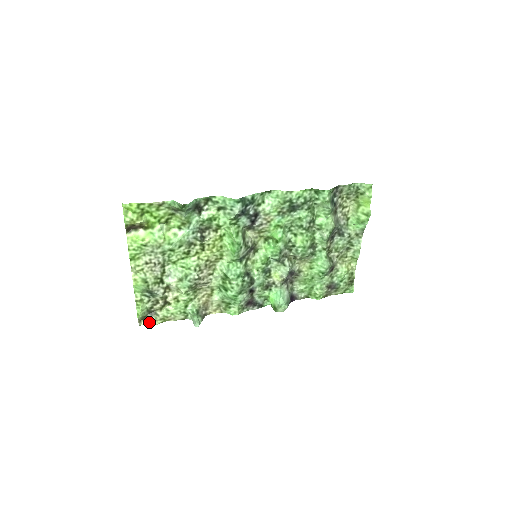
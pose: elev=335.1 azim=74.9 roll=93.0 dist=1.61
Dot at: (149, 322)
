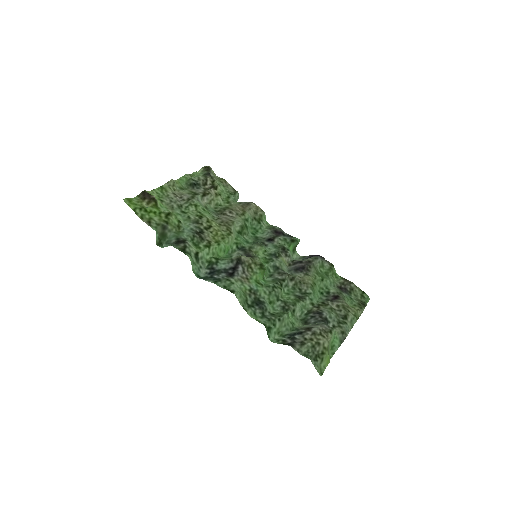
Dot at: (212, 171)
